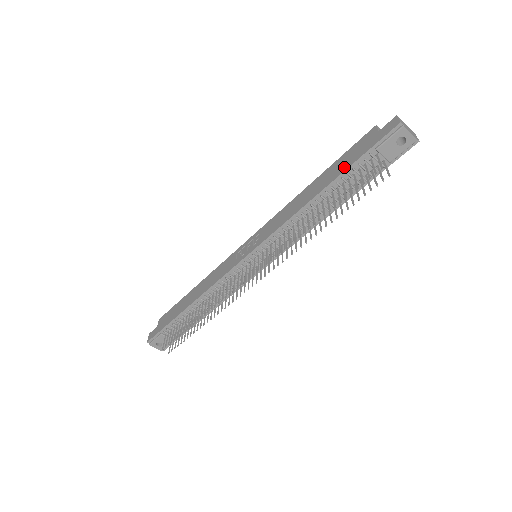
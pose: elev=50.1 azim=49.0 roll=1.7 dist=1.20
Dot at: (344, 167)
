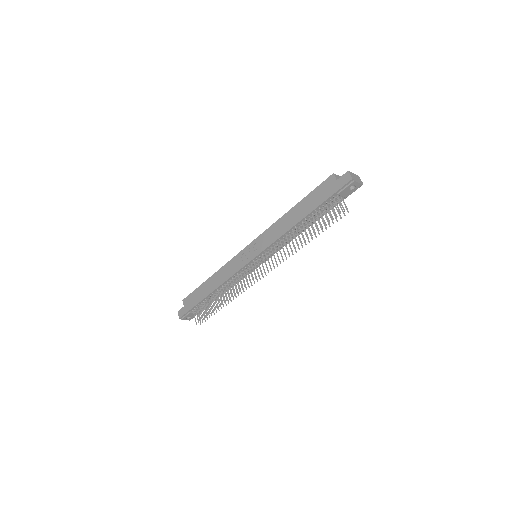
Dot at: (316, 204)
